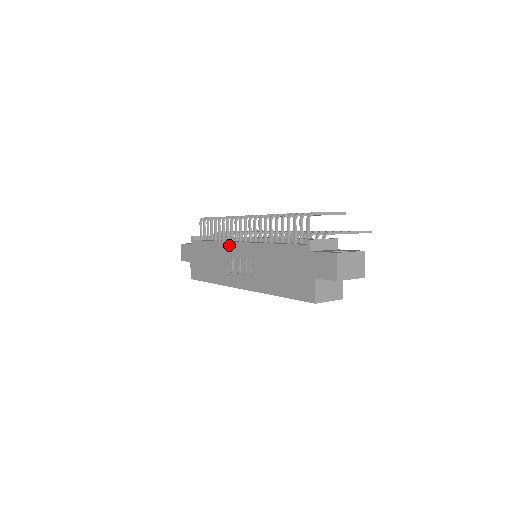
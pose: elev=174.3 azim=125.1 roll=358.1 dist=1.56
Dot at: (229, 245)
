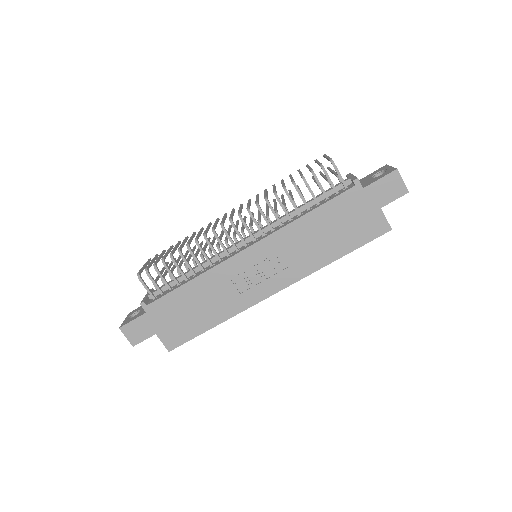
Dot at: (228, 263)
